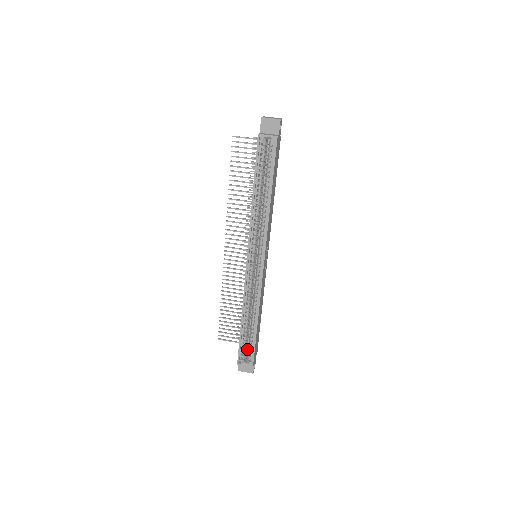
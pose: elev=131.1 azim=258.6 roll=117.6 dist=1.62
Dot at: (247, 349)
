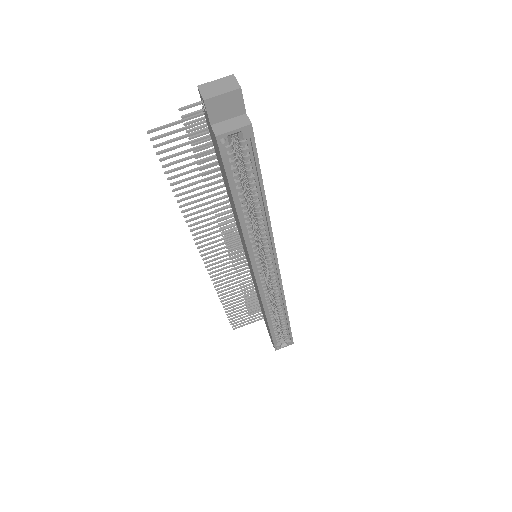
Dot at: occluded
